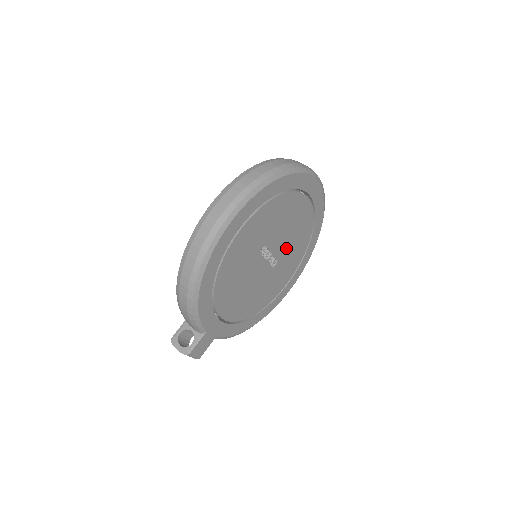
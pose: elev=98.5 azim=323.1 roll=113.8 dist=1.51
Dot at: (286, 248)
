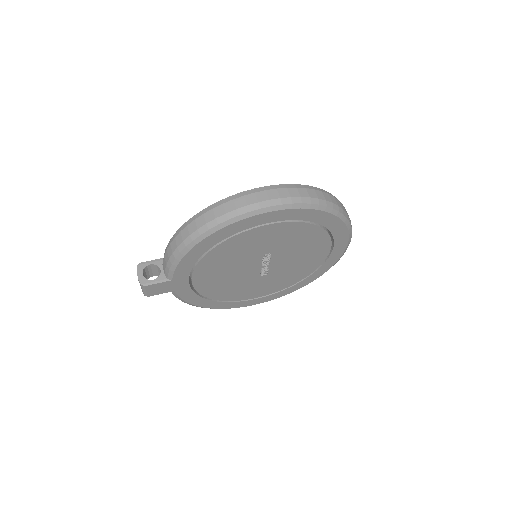
Dot at: (282, 269)
